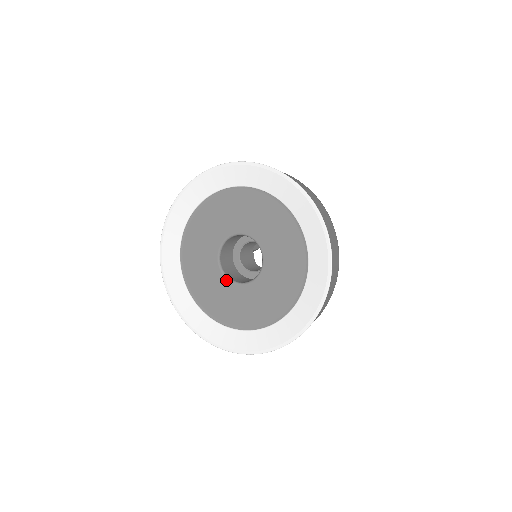
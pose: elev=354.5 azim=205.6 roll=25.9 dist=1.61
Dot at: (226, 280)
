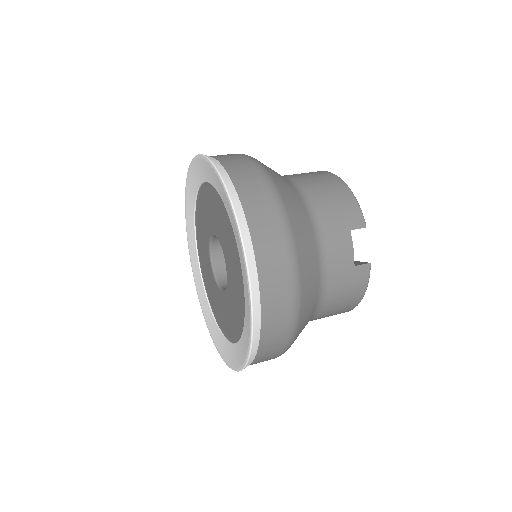
Dot at: (213, 275)
